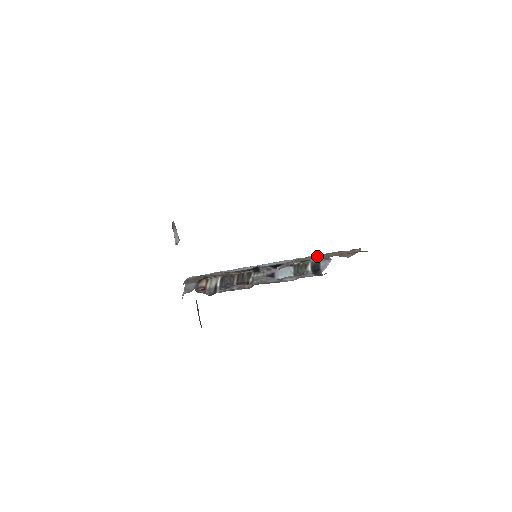
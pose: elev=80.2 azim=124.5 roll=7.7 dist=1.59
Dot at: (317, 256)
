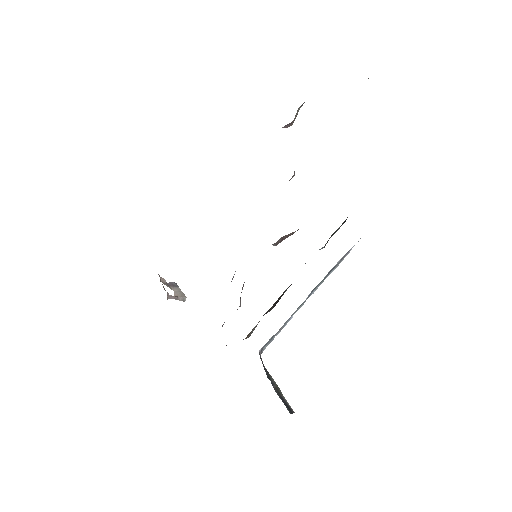
Dot at: occluded
